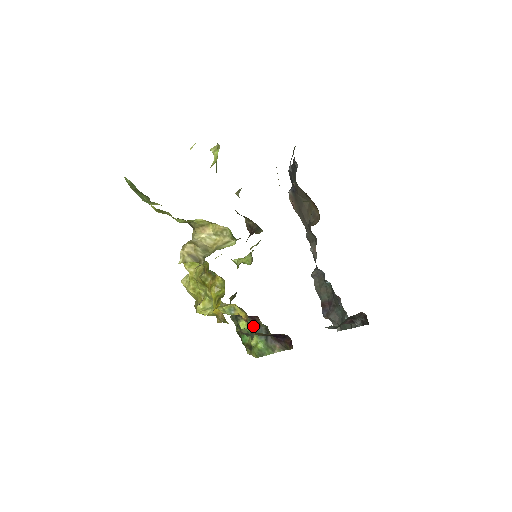
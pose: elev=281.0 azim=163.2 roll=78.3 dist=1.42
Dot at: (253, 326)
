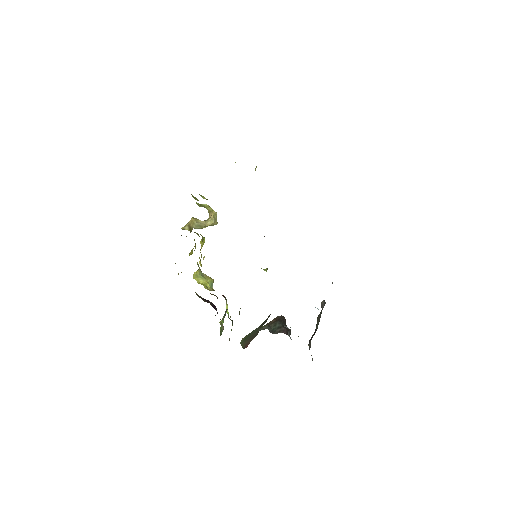
Dot at: (227, 309)
